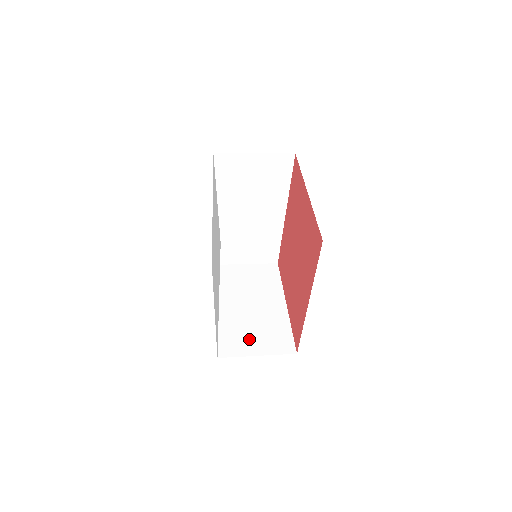
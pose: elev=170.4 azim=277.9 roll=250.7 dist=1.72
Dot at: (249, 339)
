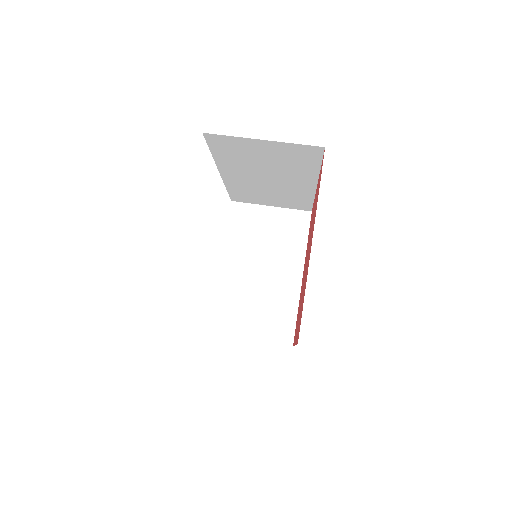
Dot at: (247, 316)
